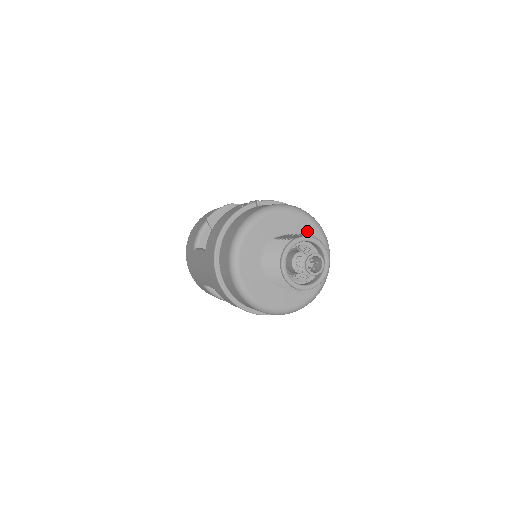
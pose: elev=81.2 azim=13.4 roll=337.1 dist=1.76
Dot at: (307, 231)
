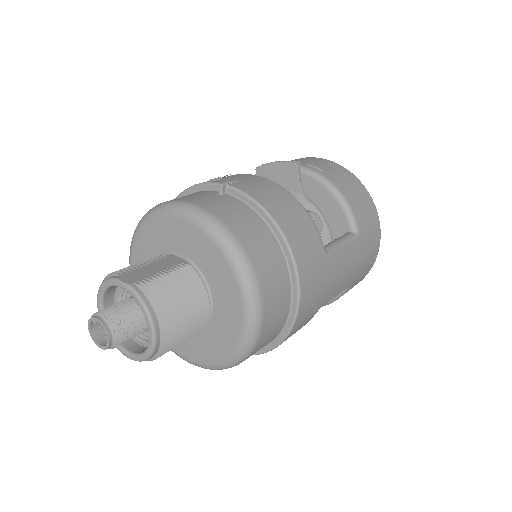
Dot at: (221, 277)
